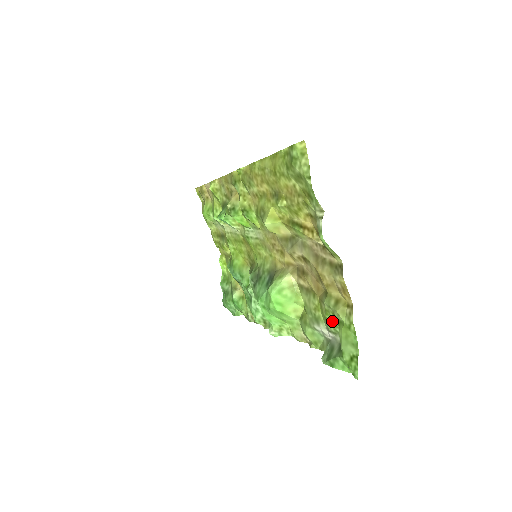
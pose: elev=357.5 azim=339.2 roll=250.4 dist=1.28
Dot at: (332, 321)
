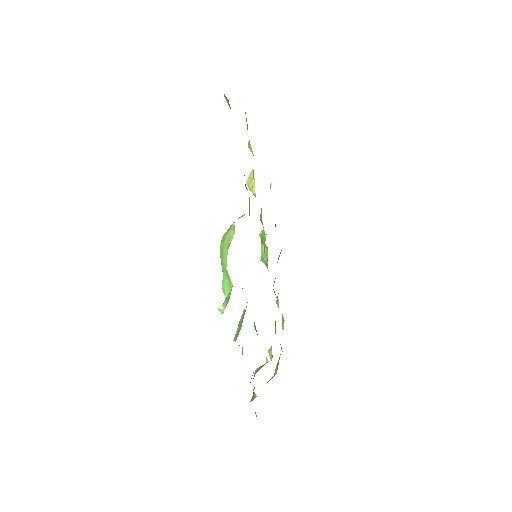
Dot at: occluded
